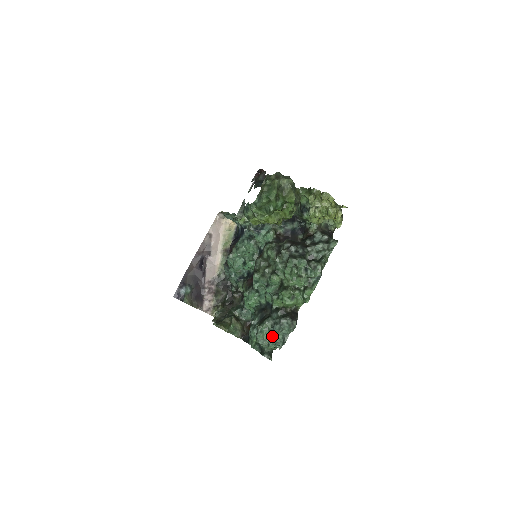
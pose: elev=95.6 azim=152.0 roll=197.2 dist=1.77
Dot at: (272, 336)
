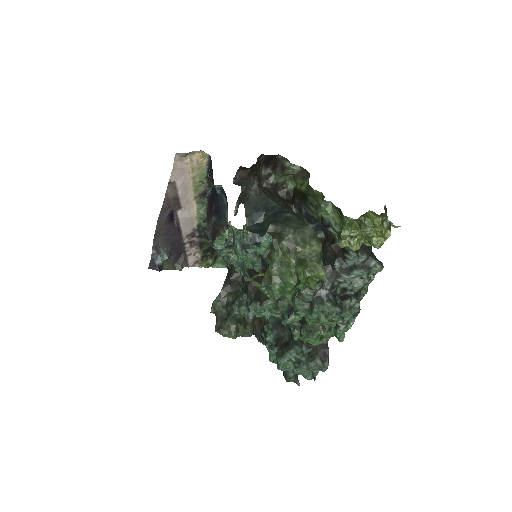
Dot at: (298, 371)
